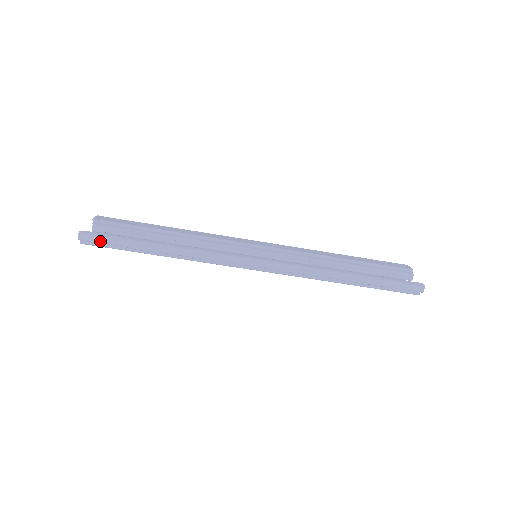
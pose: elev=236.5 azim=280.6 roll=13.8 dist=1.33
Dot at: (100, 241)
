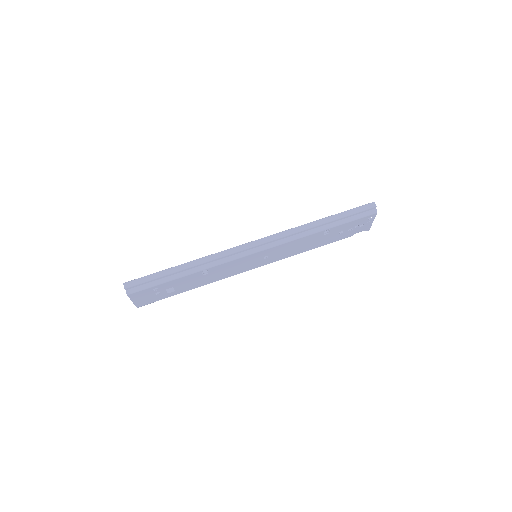
Dot at: (140, 281)
